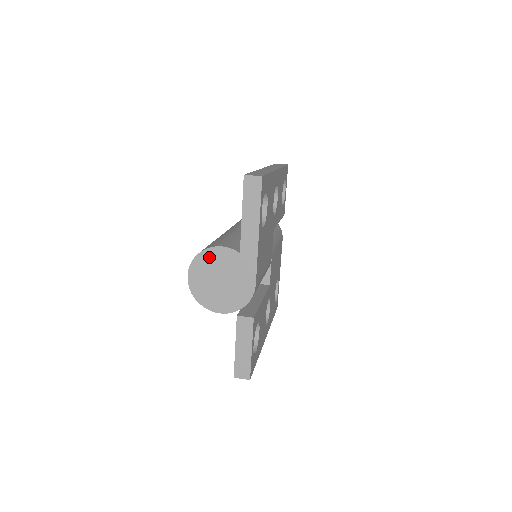
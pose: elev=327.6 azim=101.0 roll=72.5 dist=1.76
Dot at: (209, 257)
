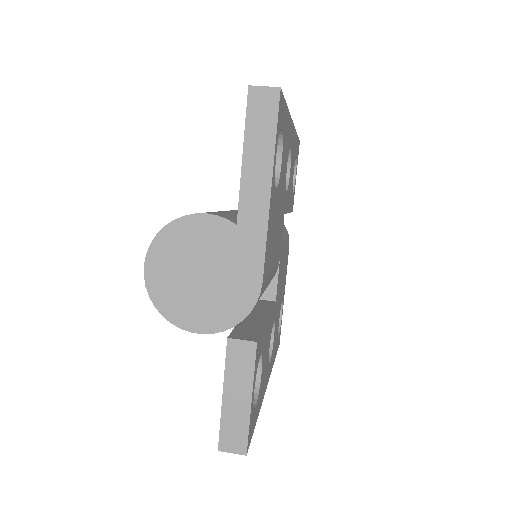
Dot at: (183, 232)
